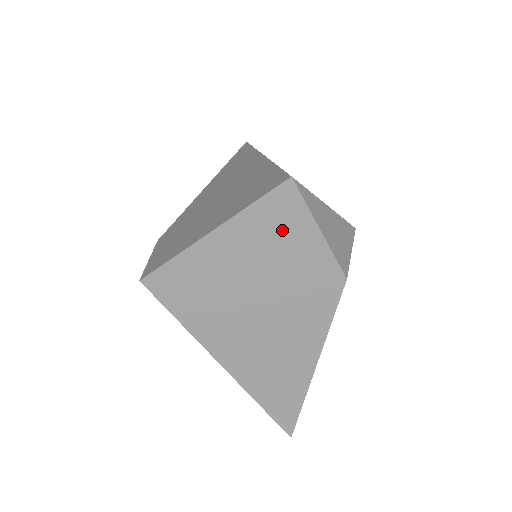
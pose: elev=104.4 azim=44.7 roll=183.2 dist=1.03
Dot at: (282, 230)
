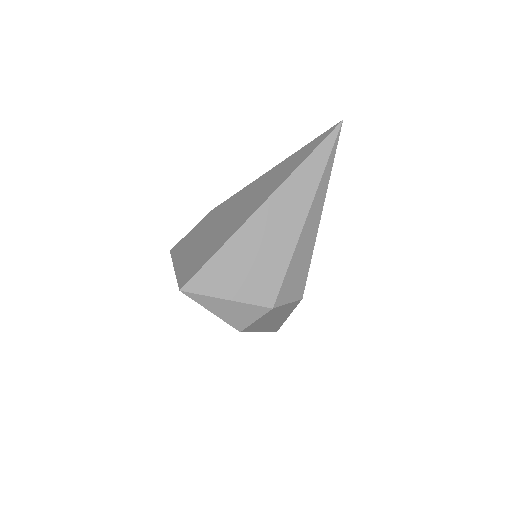
Dot at: occluded
